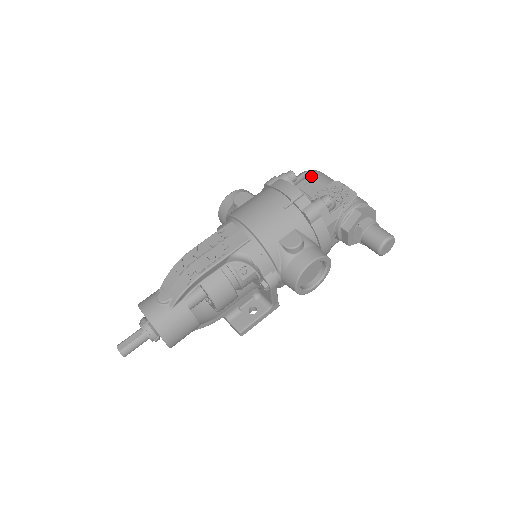
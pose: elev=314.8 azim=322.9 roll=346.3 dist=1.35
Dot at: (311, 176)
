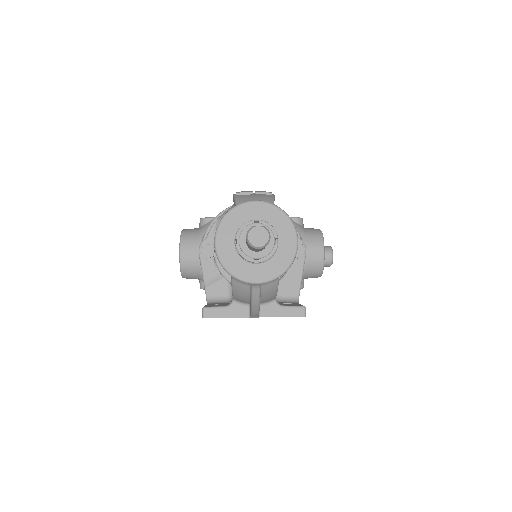
Dot at: occluded
